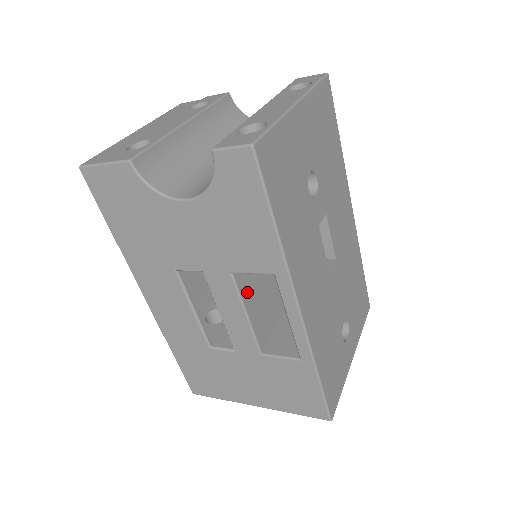
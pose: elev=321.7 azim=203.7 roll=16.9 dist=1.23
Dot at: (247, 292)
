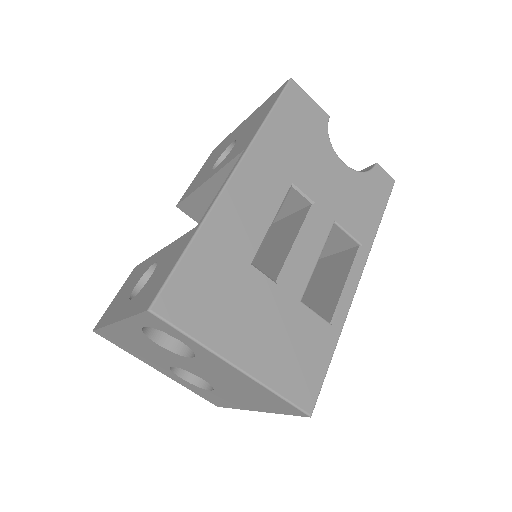
Dot at: occluded
